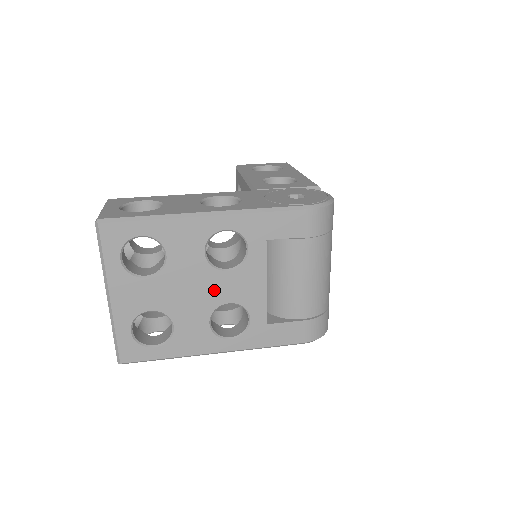
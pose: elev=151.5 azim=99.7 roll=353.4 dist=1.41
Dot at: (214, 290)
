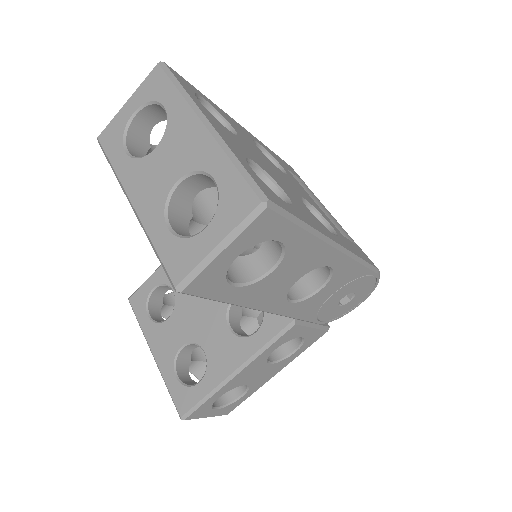
Dot at: (286, 180)
